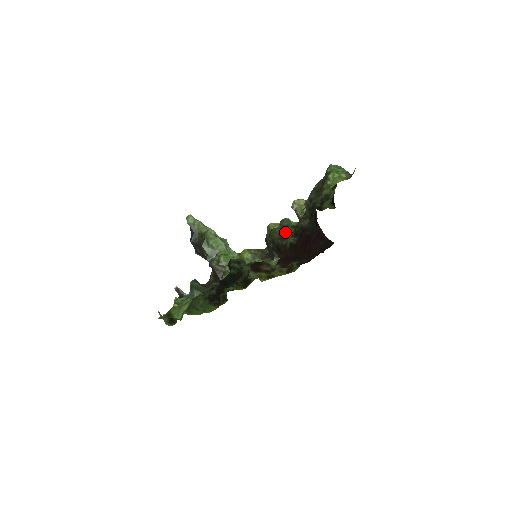
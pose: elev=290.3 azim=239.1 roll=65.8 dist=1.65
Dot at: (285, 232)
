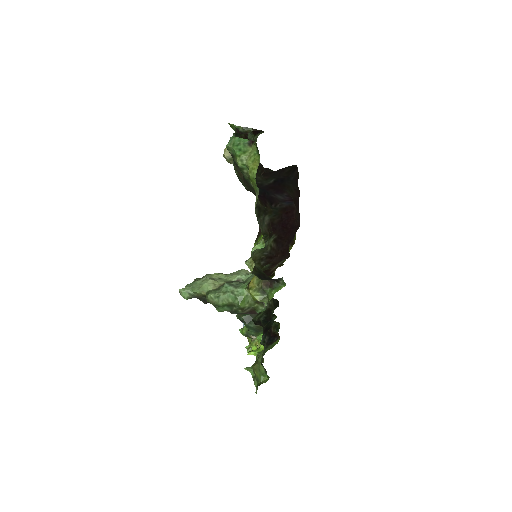
Dot at: occluded
